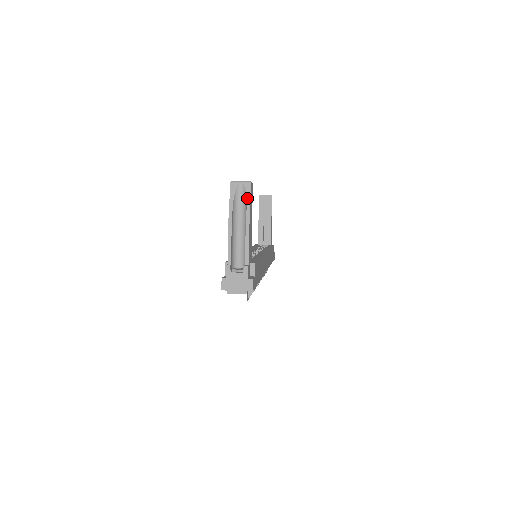
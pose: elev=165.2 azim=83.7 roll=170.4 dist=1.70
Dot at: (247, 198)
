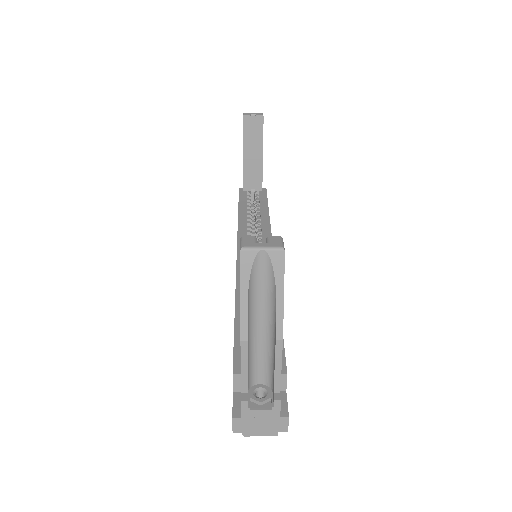
Dot at: (277, 283)
